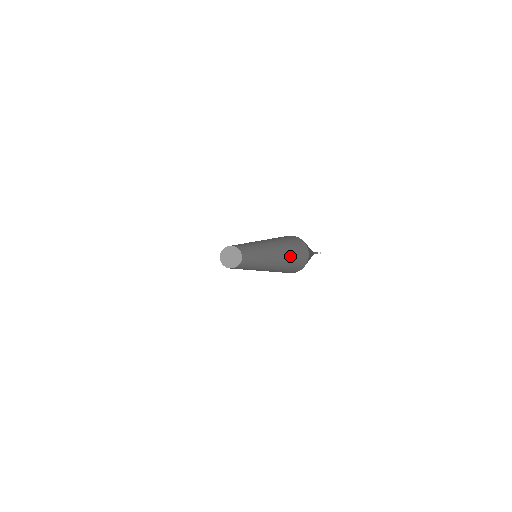
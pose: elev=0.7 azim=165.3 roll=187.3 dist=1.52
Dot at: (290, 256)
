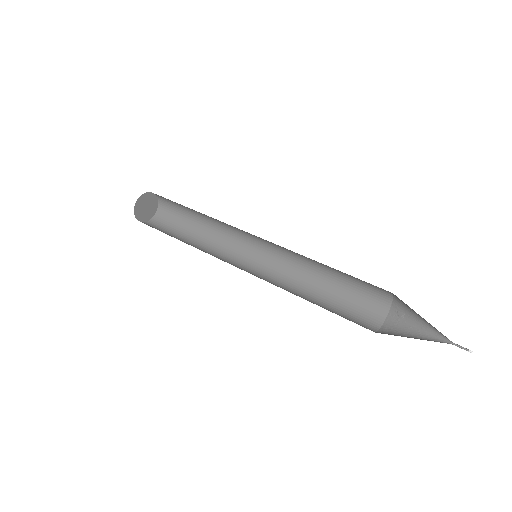
Dot at: (337, 273)
